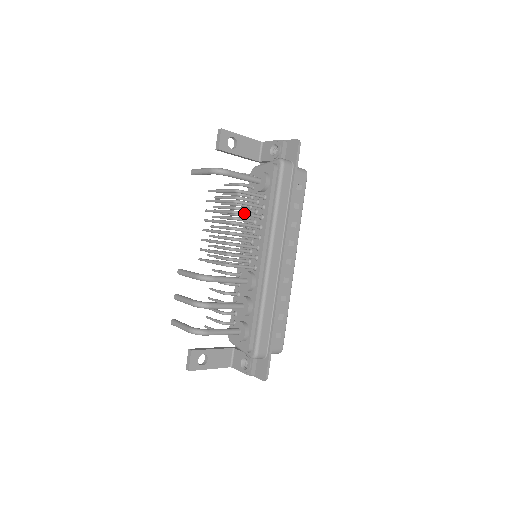
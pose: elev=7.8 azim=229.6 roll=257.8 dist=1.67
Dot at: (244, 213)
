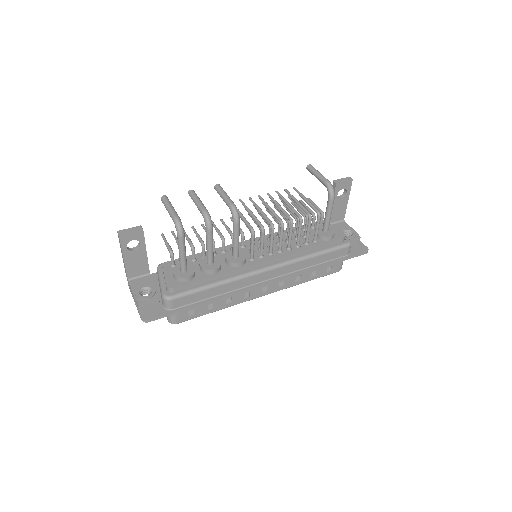
Dot at: occluded
